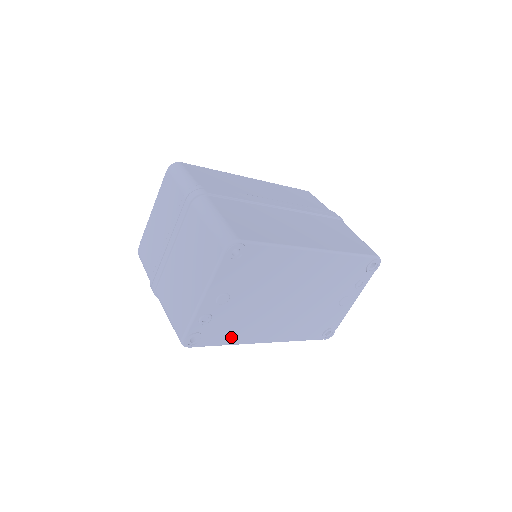
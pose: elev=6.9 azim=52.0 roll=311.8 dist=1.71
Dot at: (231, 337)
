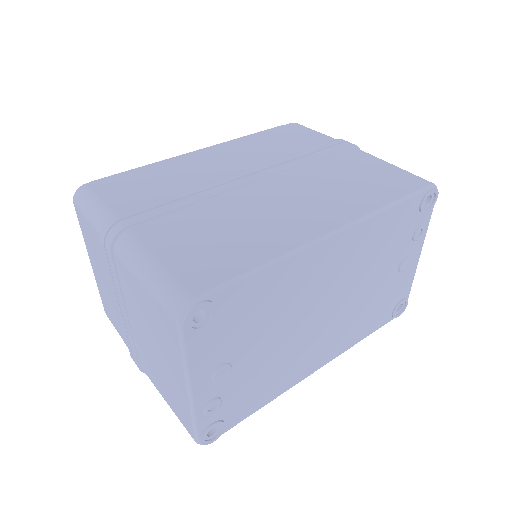
Dot at: (265, 395)
